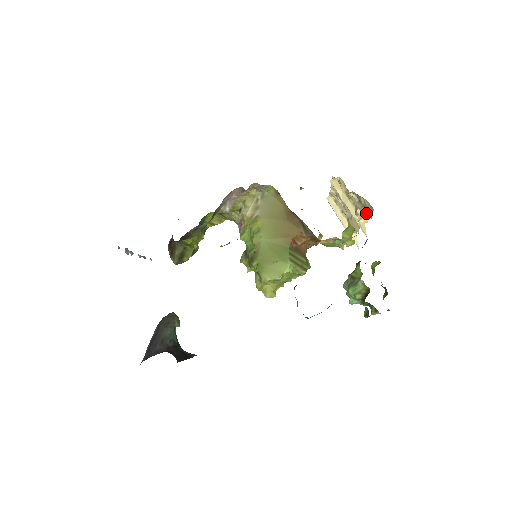
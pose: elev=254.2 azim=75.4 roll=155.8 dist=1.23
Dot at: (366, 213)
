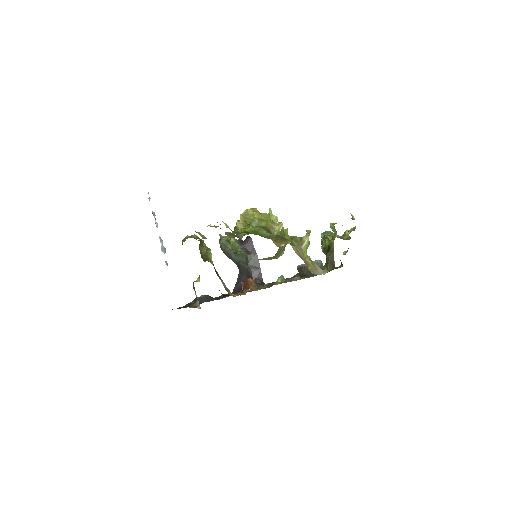
Dot at: occluded
